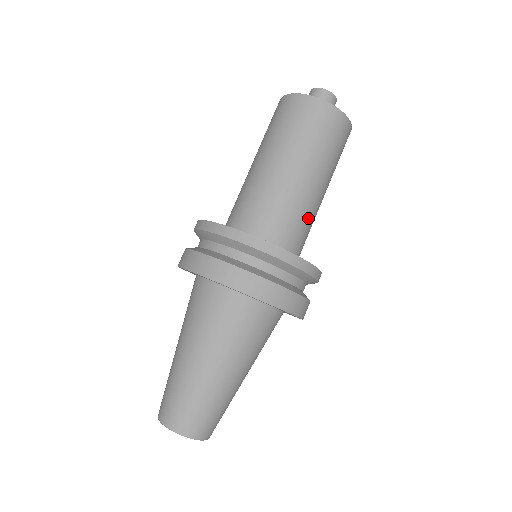
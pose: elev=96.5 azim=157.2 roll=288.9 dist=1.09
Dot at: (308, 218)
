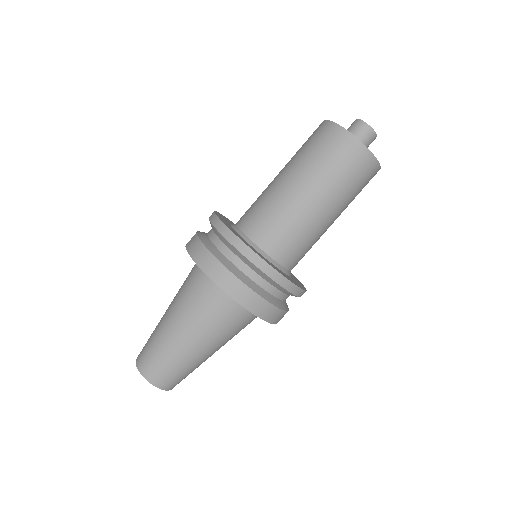
Dot at: occluded
